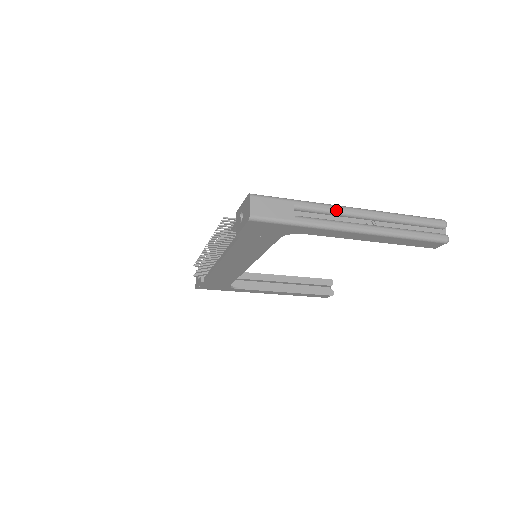
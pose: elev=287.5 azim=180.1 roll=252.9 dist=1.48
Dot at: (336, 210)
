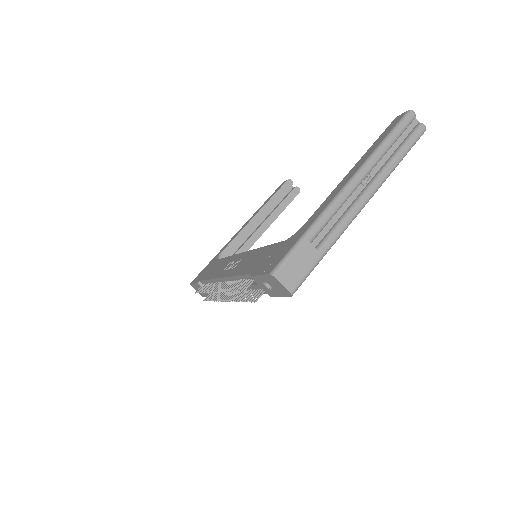
Dot at: (339, 205)
